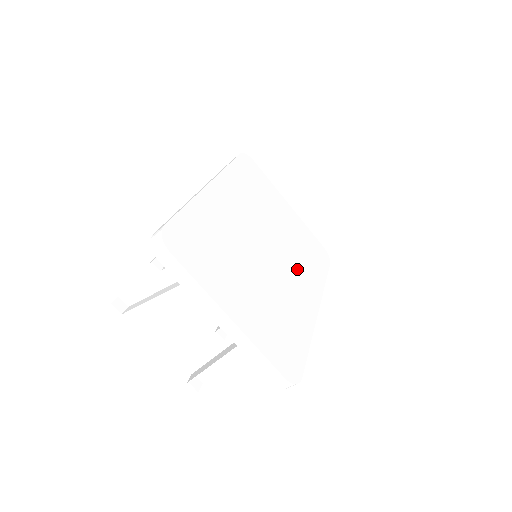
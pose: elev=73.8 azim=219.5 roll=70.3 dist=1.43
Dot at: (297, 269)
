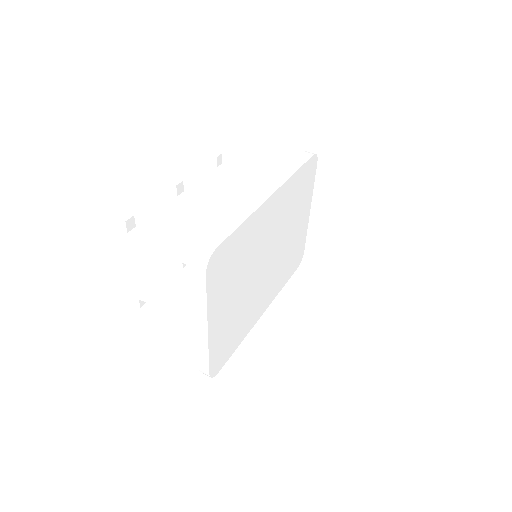
Dot at: (274, 277)
